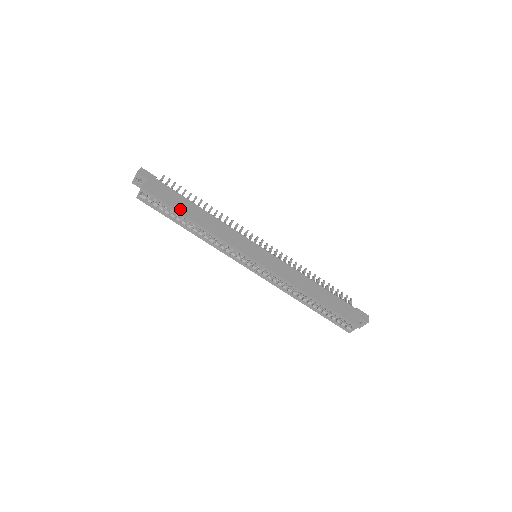
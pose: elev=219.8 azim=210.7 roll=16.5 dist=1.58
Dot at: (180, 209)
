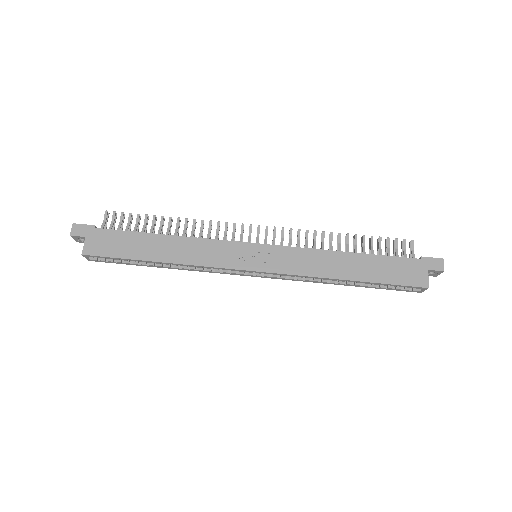
Dot at: (136, 255)
